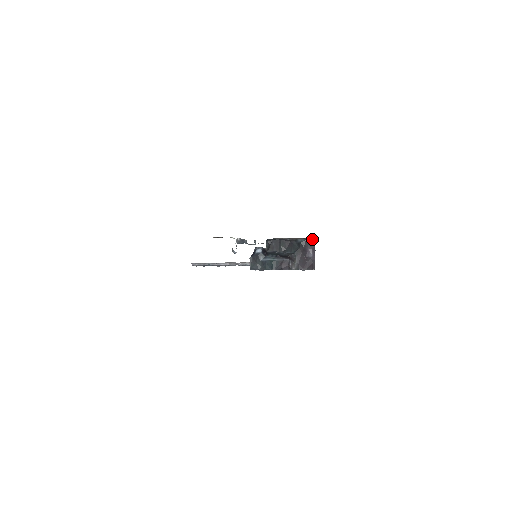
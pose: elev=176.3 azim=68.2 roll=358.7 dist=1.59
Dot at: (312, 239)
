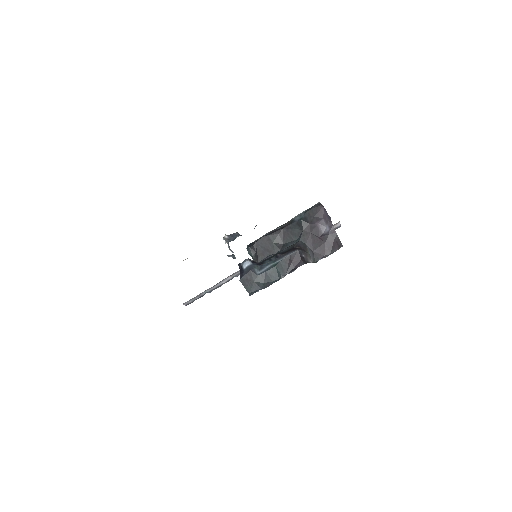
Dot at: (315, 205)
